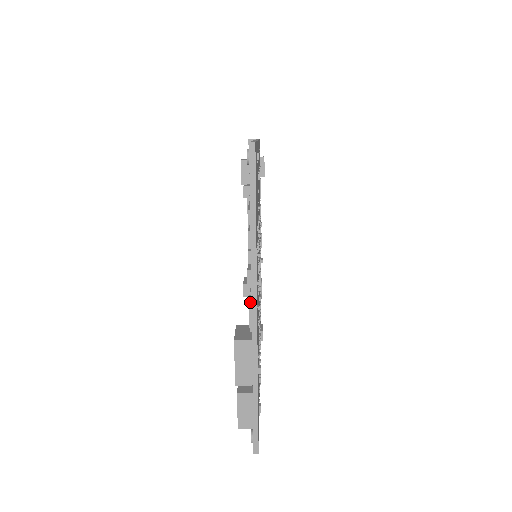
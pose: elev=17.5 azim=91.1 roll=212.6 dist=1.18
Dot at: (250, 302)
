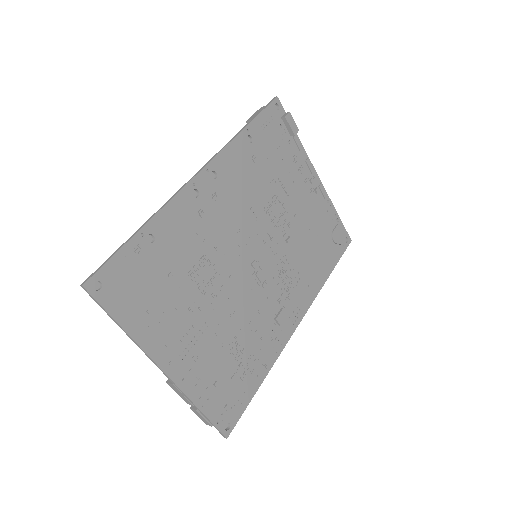
Dot at: (158, 364)
